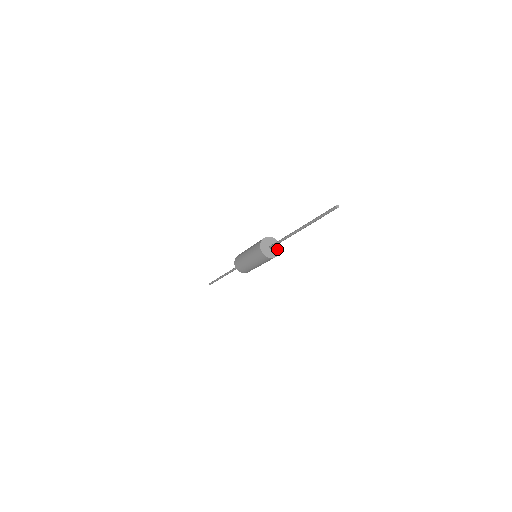
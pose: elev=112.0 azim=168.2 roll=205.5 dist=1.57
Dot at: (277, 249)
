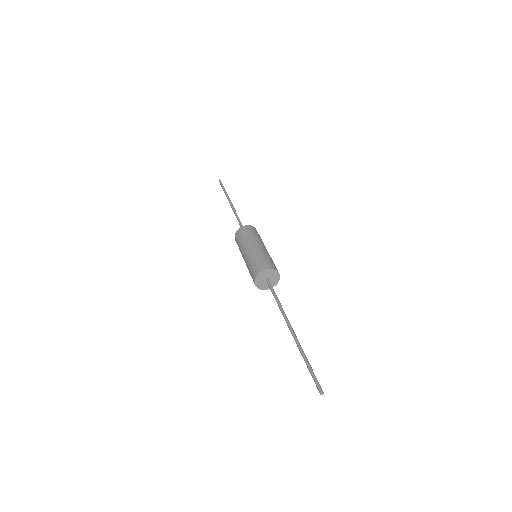
Dot at: (273, 283)
